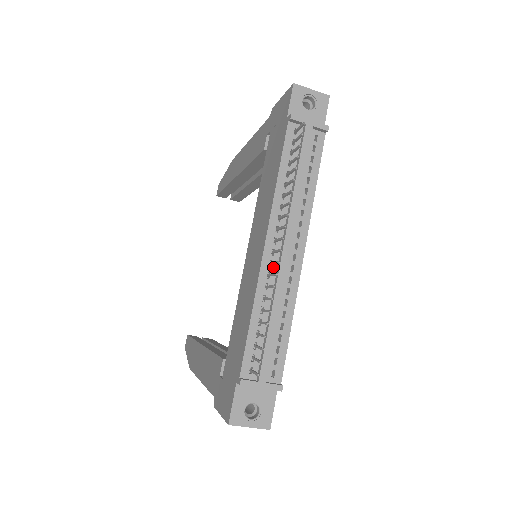
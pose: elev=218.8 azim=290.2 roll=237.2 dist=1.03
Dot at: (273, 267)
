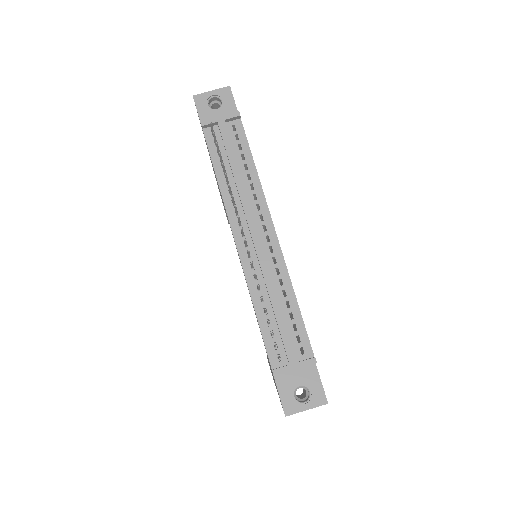
Dot at: (253, 258)
